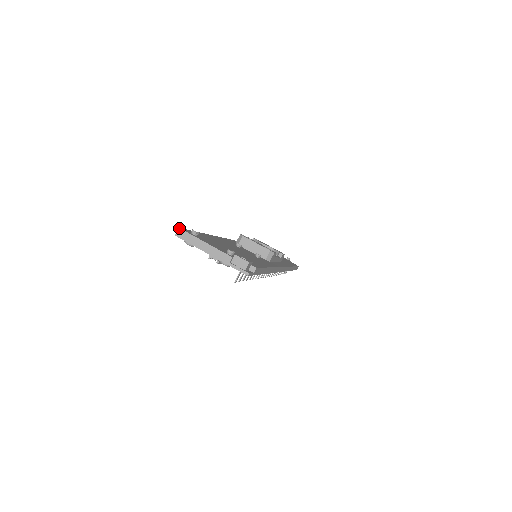
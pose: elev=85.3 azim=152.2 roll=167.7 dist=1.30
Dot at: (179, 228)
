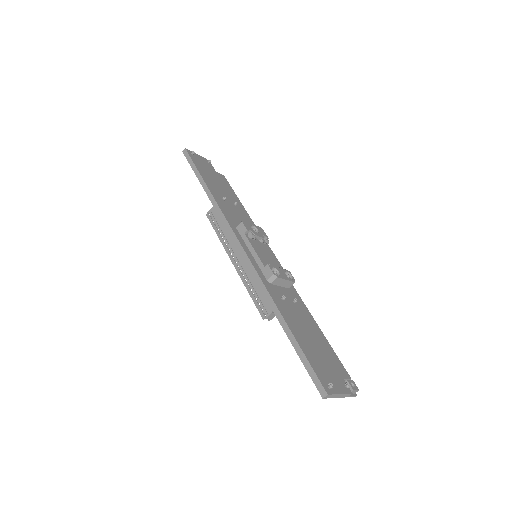
Dot at: (328, 395)
